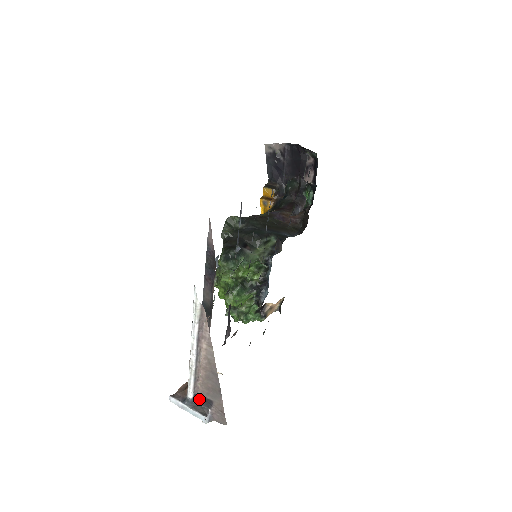
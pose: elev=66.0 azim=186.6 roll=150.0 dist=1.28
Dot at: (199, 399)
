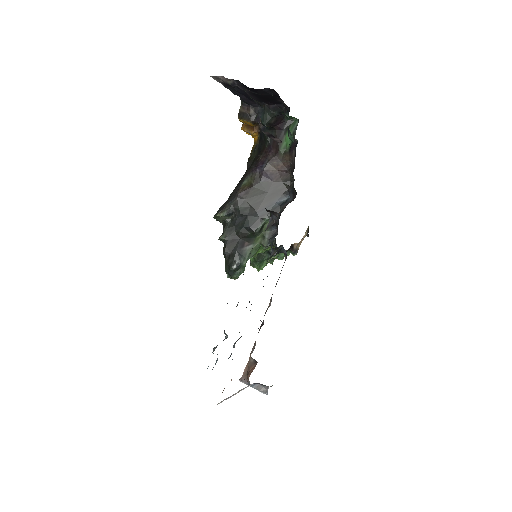
Dot at: (258, 384)
